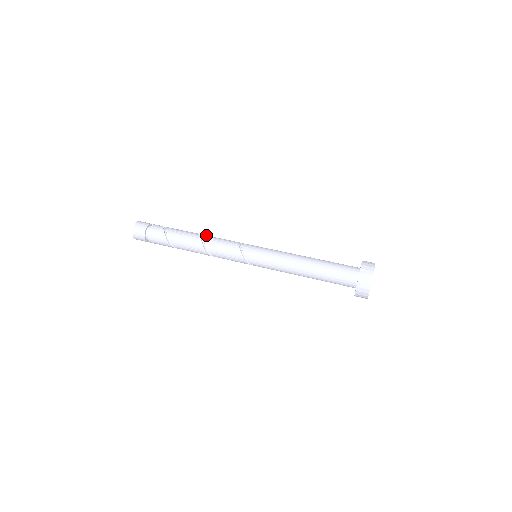
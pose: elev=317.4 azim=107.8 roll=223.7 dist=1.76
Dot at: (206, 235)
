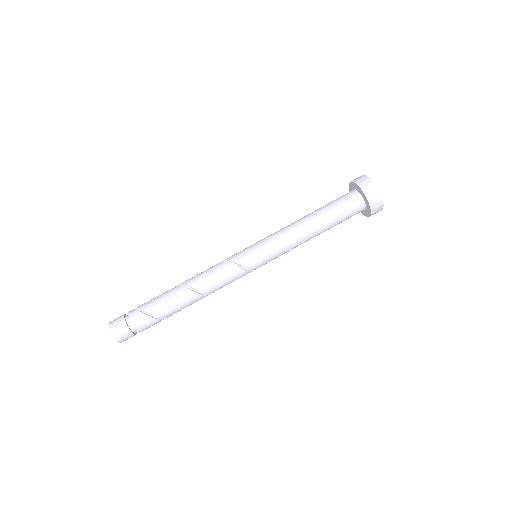
Dot at: (194, 282)
